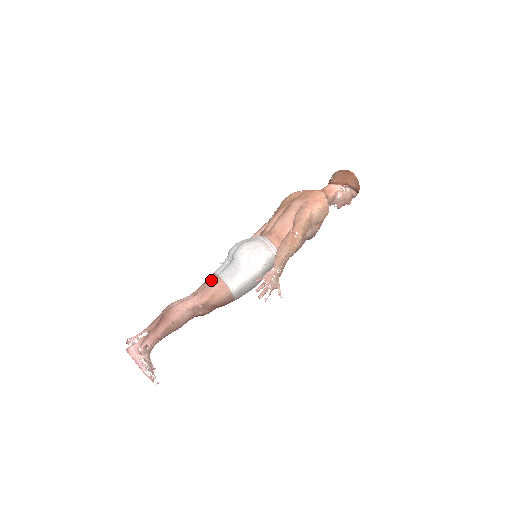
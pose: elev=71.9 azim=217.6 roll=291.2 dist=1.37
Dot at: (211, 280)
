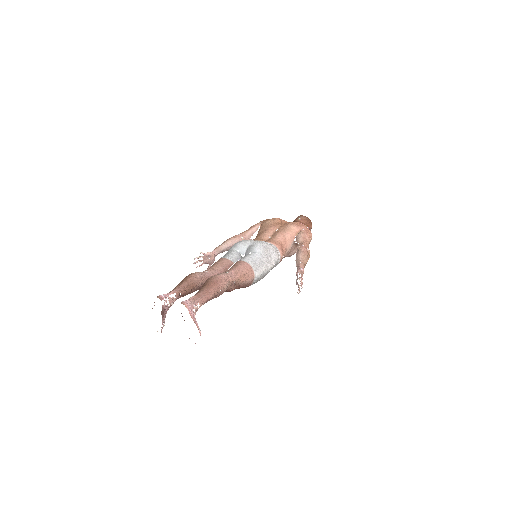
Dot at: (238, 263)
